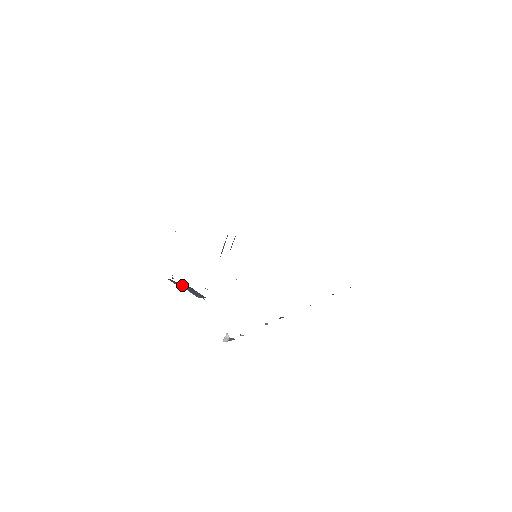
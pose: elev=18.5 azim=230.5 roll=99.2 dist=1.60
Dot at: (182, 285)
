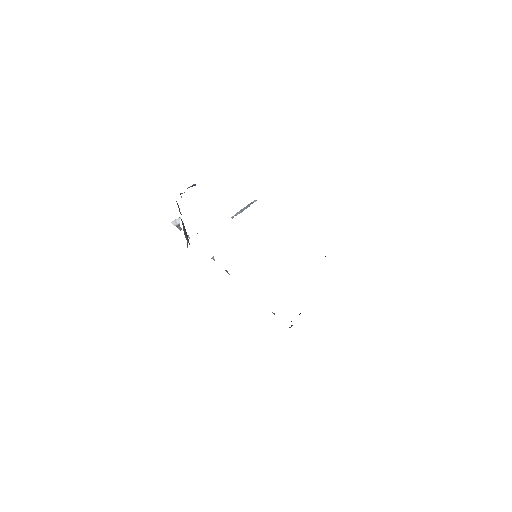
Dot at: (182, 222)
